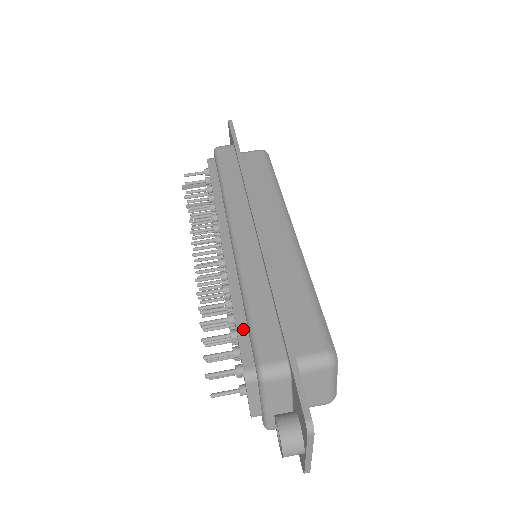
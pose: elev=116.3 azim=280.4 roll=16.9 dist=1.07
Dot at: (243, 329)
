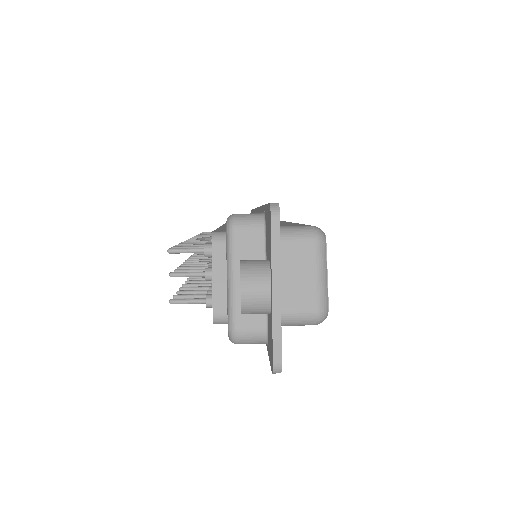
Dot at: (222, 229)
